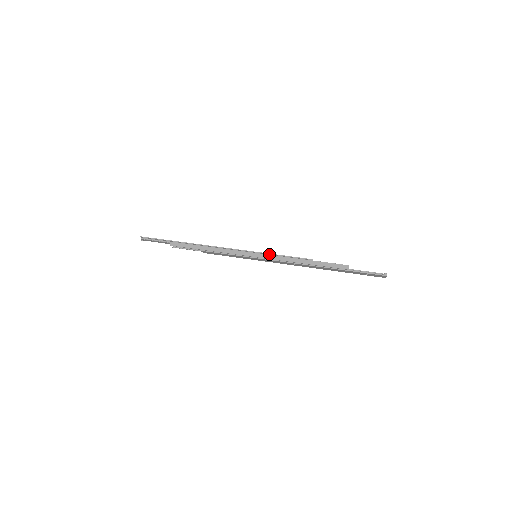
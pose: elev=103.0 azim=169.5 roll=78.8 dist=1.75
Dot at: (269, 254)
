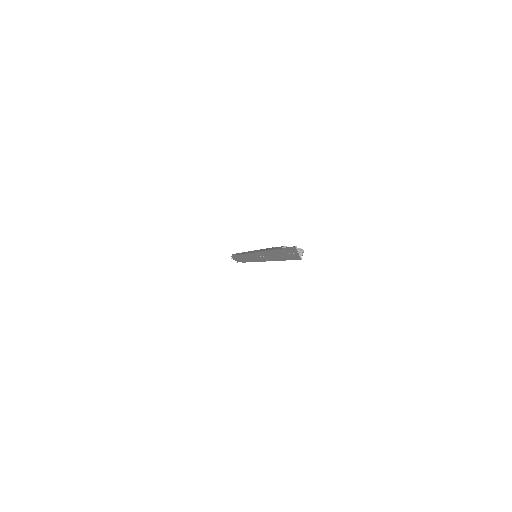
Dot at: occluded
